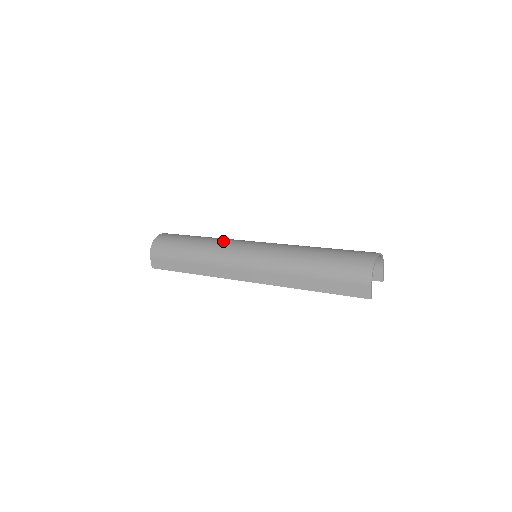
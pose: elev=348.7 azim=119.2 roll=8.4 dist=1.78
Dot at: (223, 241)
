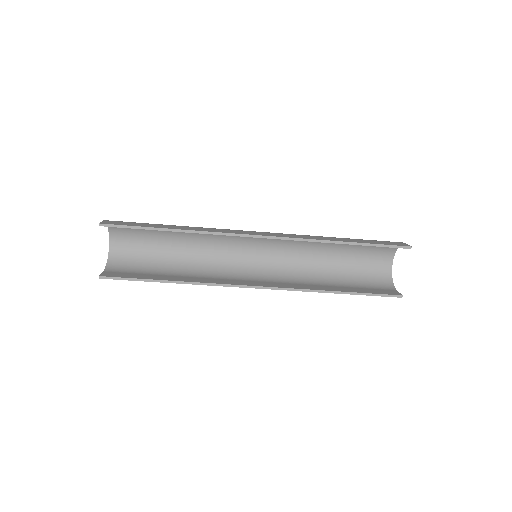
Dot at: (214, 244)
